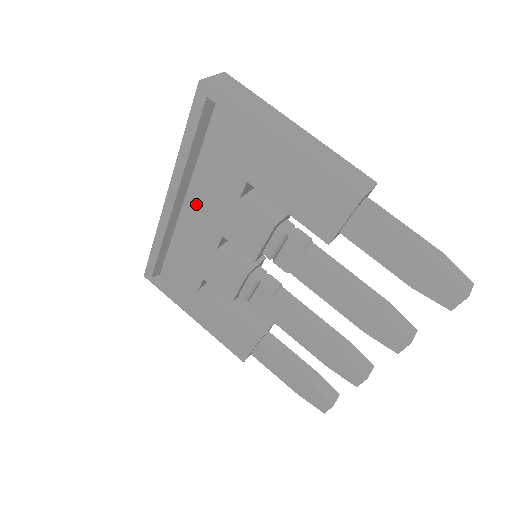
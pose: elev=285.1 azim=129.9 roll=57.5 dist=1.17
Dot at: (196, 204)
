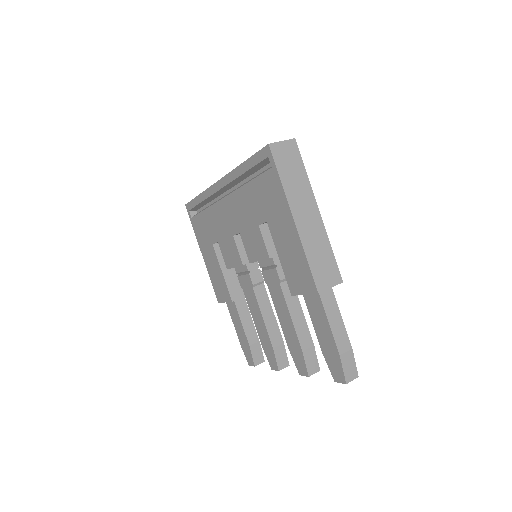
Dot at: (234, 202)
